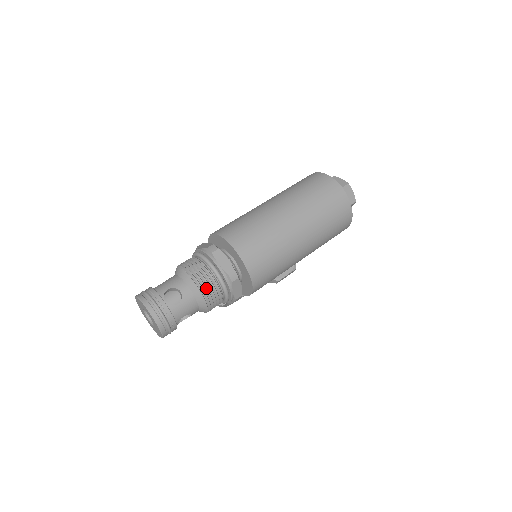
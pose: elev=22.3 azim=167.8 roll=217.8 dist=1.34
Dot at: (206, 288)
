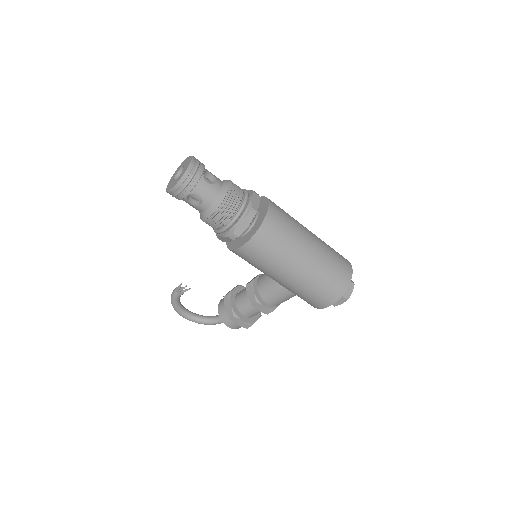
Dot at: (231, 197)
